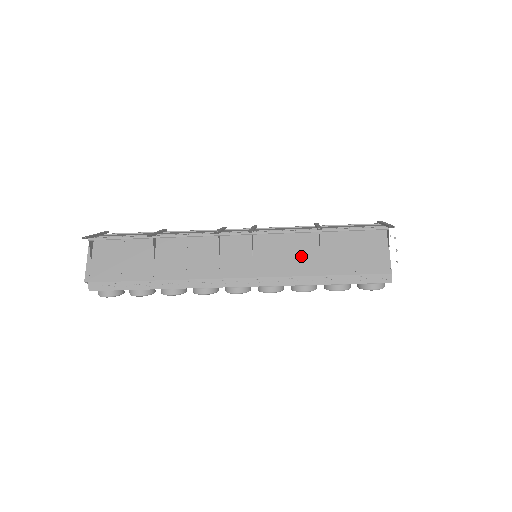
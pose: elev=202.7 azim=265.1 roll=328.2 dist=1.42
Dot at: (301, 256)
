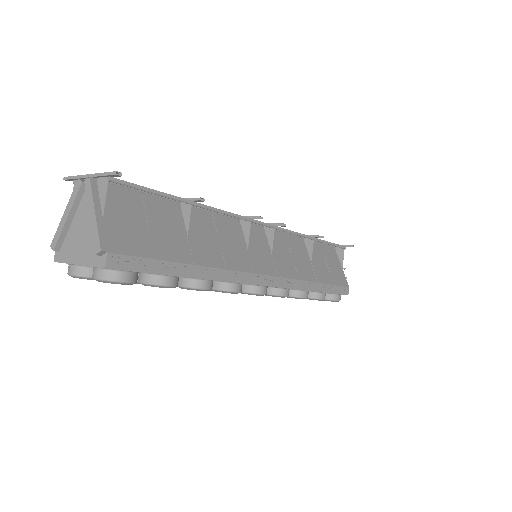
Dot at: (302, 261)
